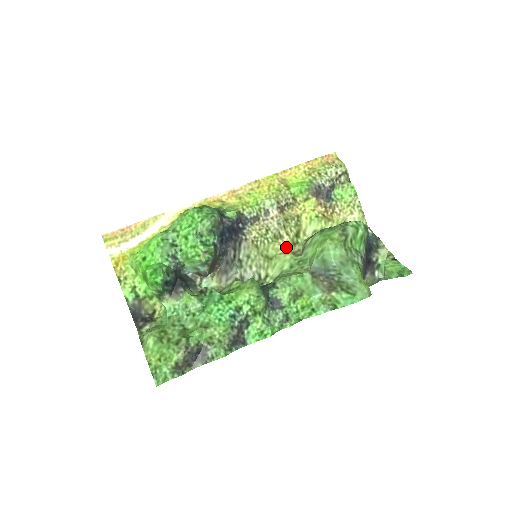
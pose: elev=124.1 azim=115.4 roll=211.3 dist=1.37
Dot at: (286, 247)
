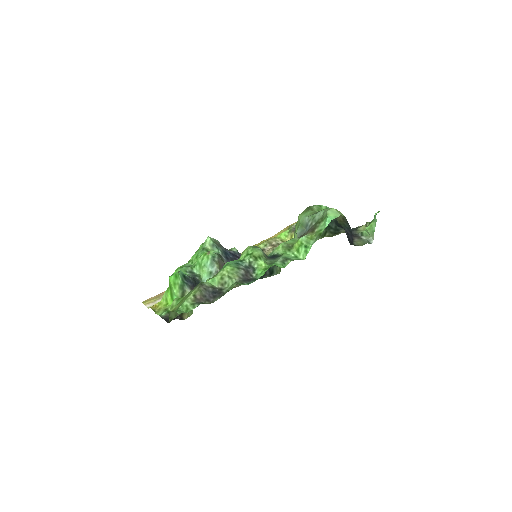
Dot at: occluded
